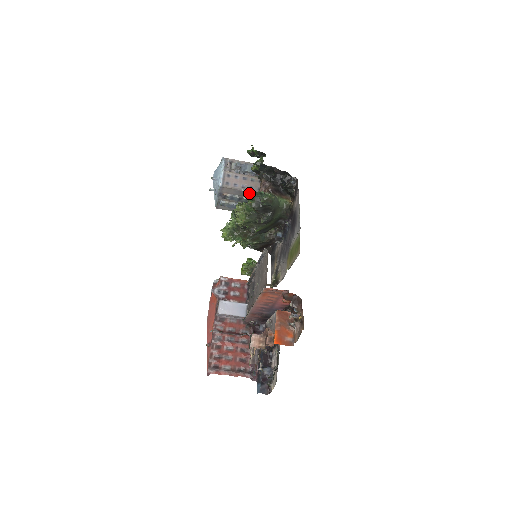
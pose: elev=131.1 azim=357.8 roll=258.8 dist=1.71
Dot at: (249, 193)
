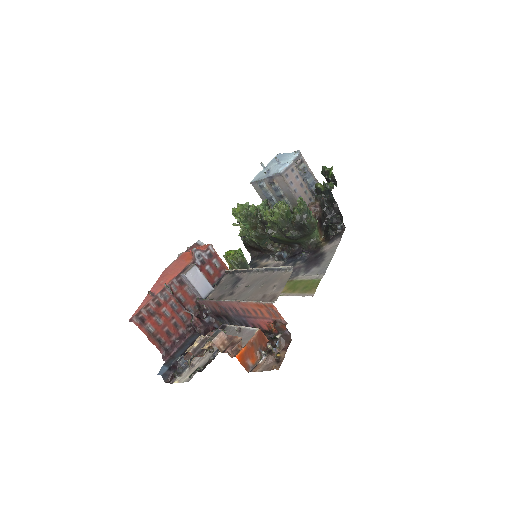
Dot at: (303, 203)
